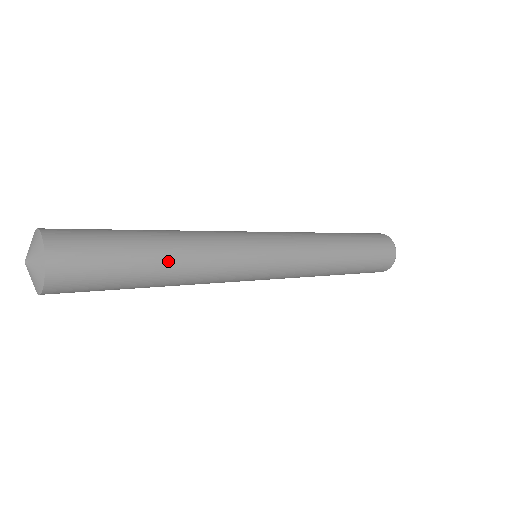
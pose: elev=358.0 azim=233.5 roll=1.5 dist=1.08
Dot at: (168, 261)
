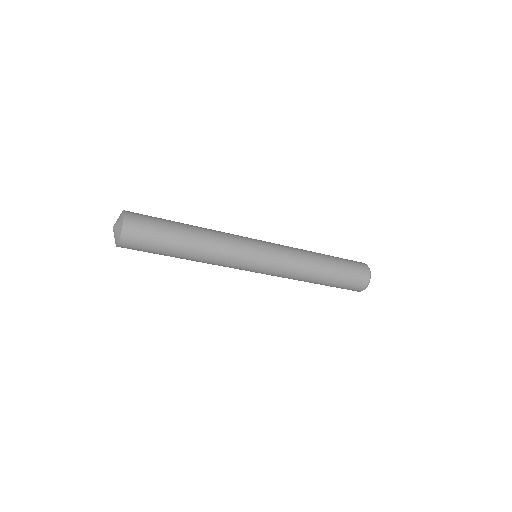
Dot at: (191, 225)
